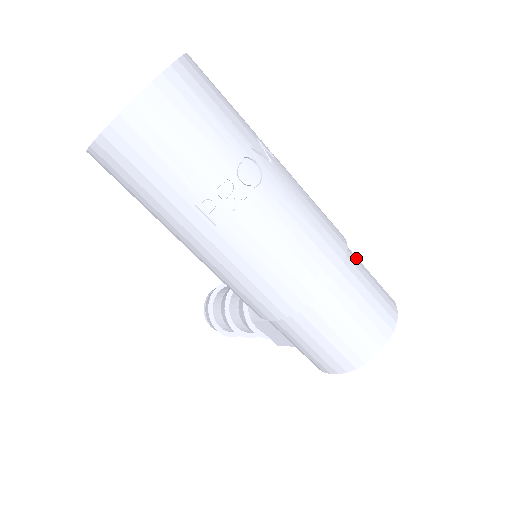
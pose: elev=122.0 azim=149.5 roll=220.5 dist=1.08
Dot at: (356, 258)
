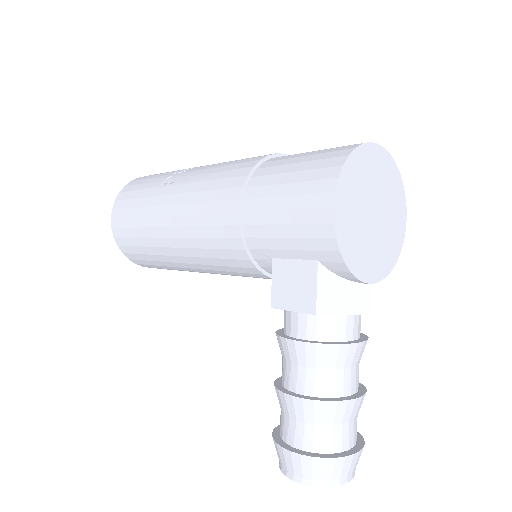
Dot at: occluded
